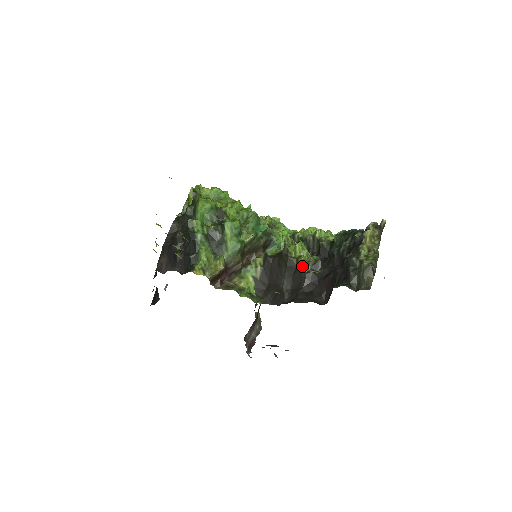
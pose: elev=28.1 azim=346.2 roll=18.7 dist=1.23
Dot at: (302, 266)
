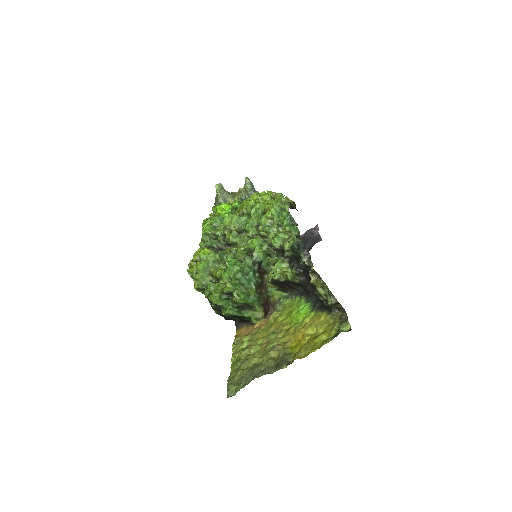
Dot at: (293, 281)
